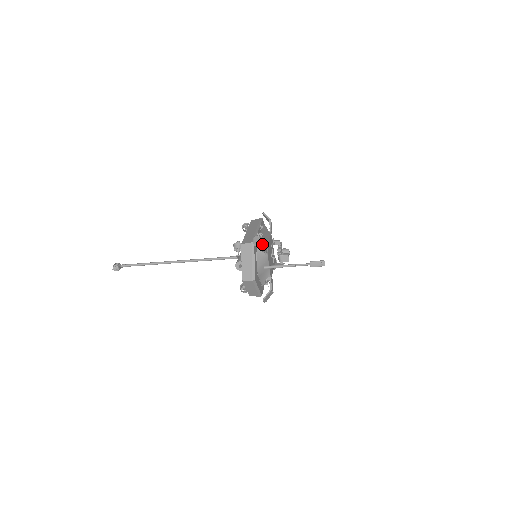
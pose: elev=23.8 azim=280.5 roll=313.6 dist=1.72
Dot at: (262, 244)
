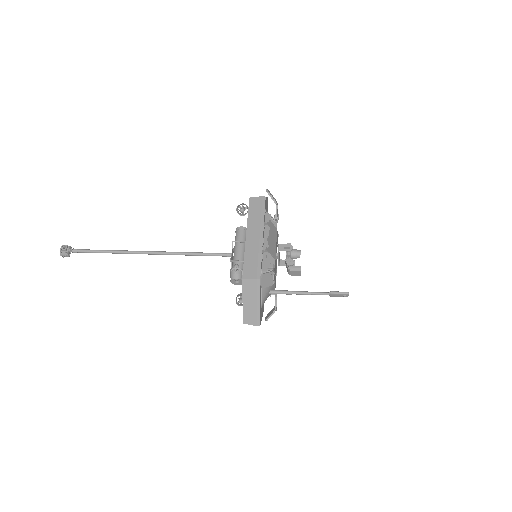
Dot at: (271, 280)
